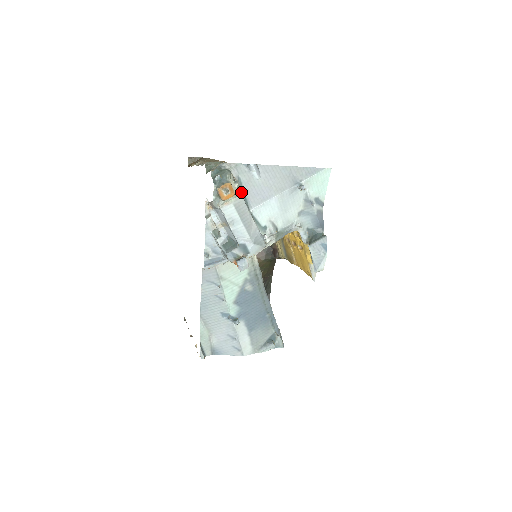
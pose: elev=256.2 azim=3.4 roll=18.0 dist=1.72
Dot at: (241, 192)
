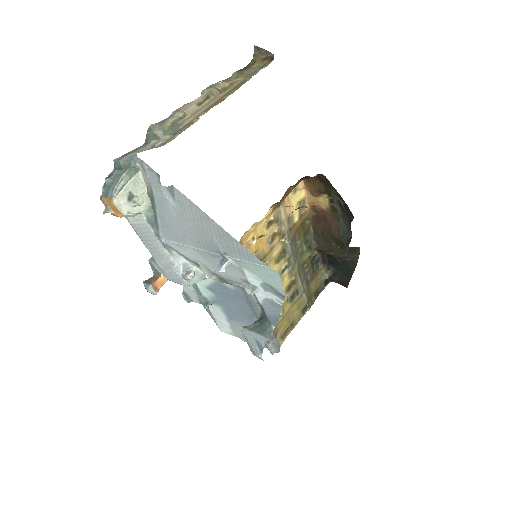
Dot at: (153, 209)
